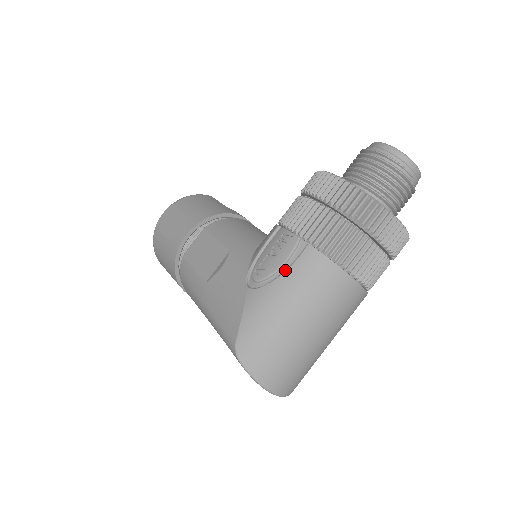
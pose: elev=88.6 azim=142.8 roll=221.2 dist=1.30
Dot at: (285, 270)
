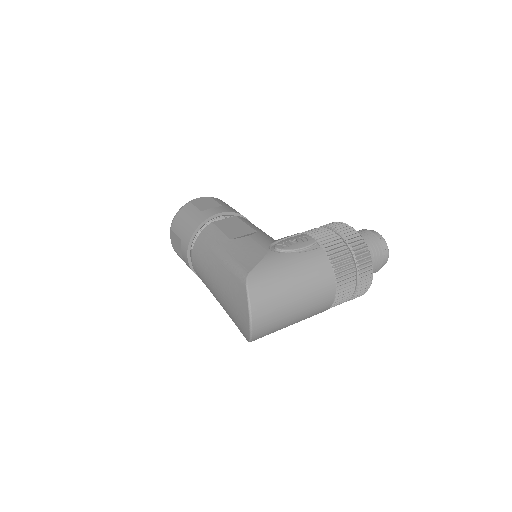
Dot at: (301, 252)
